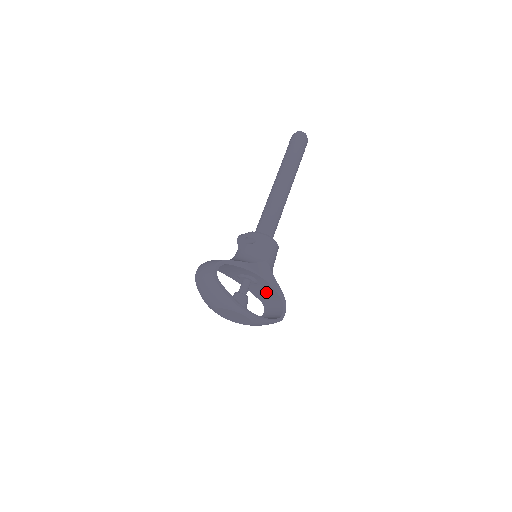
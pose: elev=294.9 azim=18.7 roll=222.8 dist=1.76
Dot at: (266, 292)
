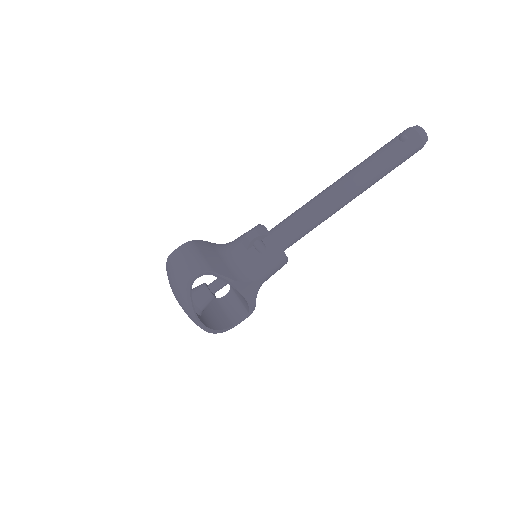
Dot at: occluded
